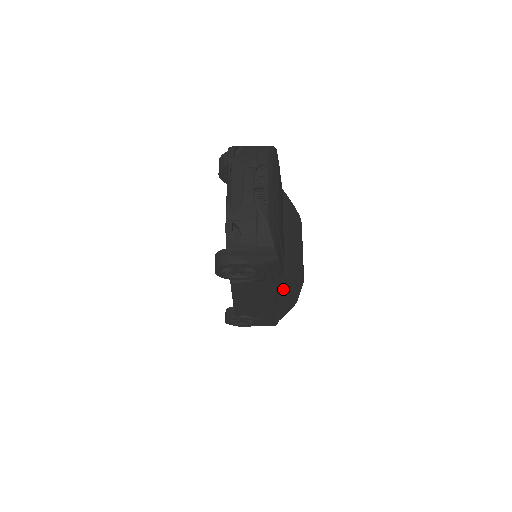
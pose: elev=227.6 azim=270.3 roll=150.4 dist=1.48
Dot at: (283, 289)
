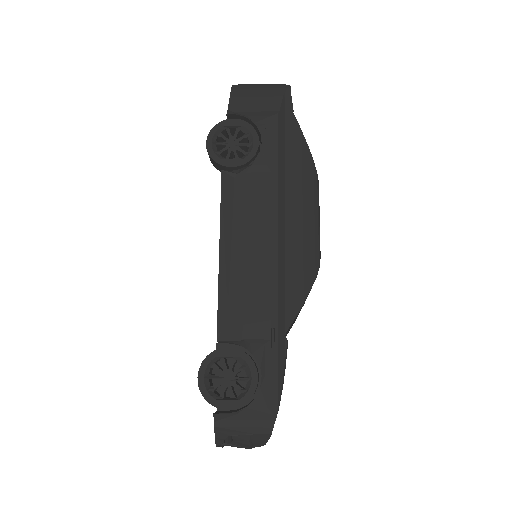
Dot at: occluded
